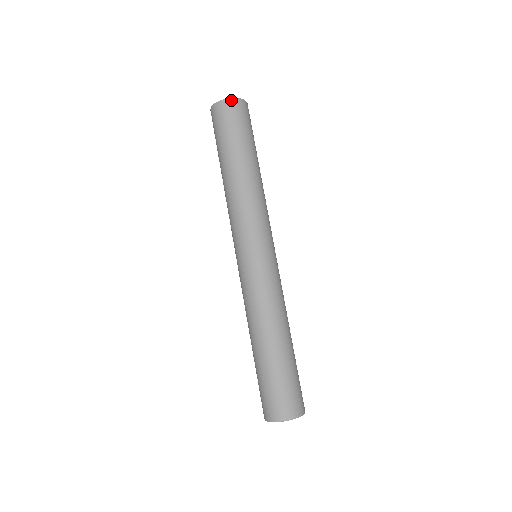
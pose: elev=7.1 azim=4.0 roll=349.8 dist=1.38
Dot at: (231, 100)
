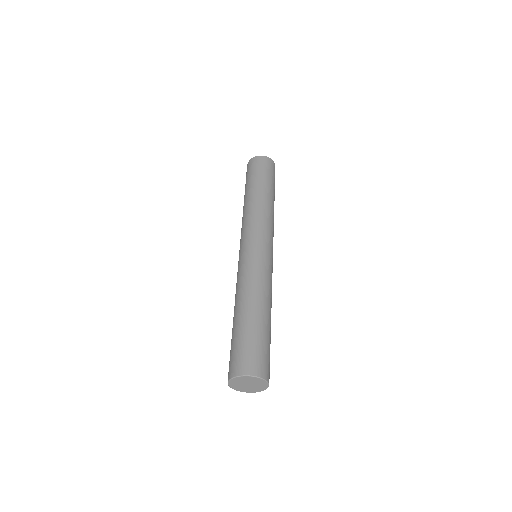
Dot at: (261, 157)
